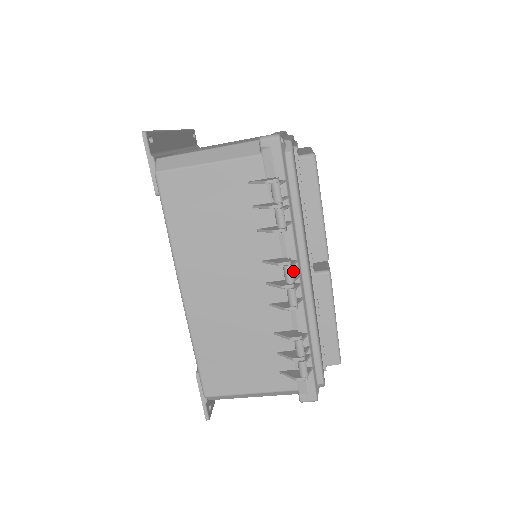
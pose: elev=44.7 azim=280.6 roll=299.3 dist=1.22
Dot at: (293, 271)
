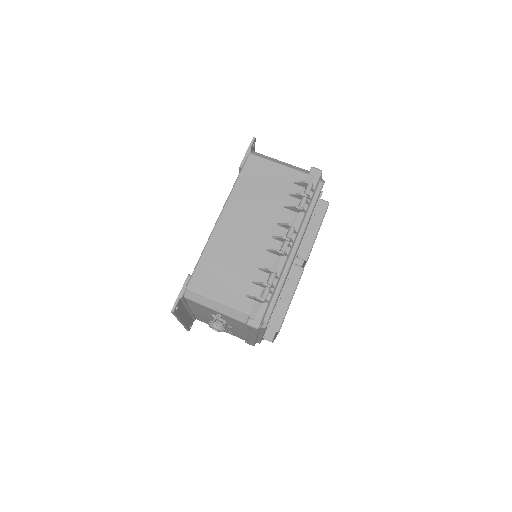
Dot at: occluded
